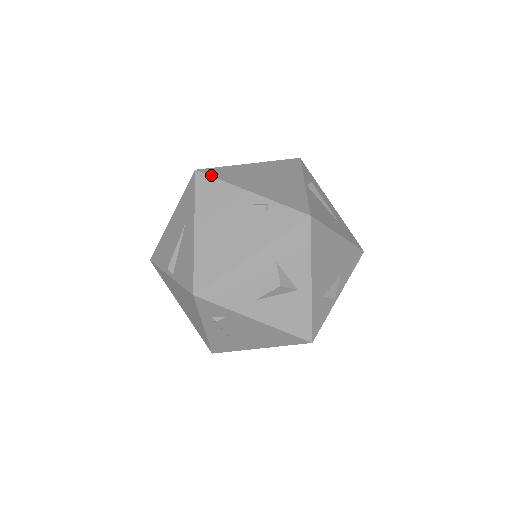
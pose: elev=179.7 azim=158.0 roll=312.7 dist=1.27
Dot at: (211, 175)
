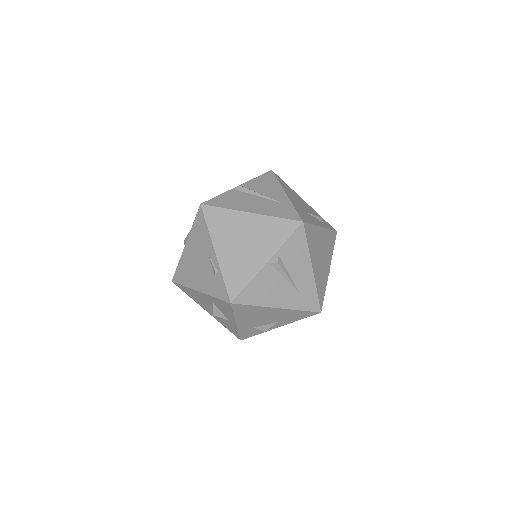
Dot at: (205, 217)
